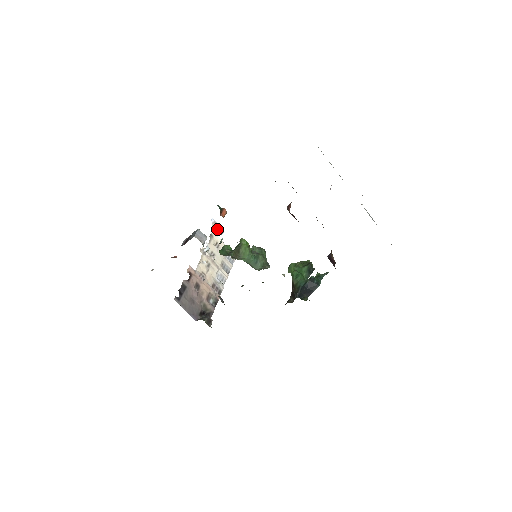
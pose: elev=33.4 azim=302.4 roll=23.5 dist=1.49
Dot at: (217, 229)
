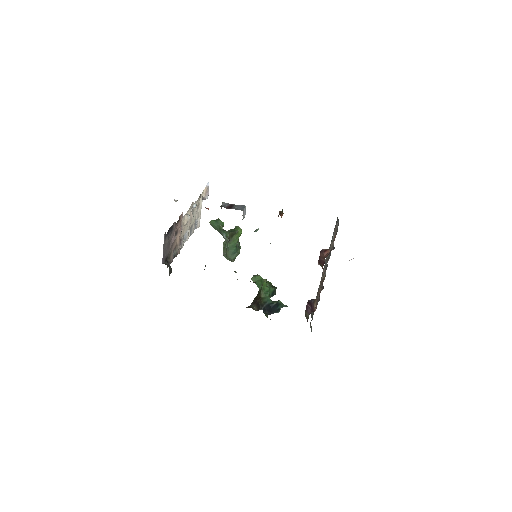
Dot at: (205, 194)
